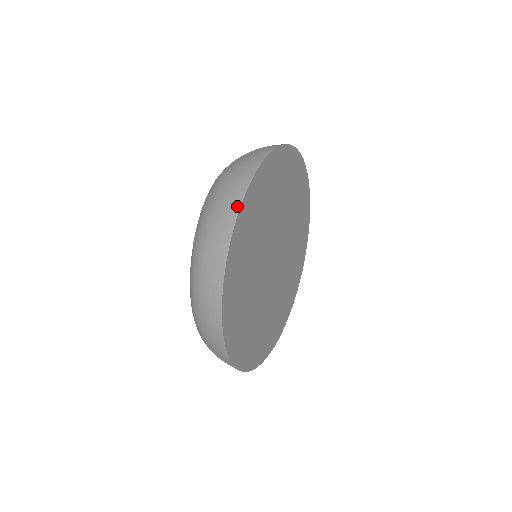
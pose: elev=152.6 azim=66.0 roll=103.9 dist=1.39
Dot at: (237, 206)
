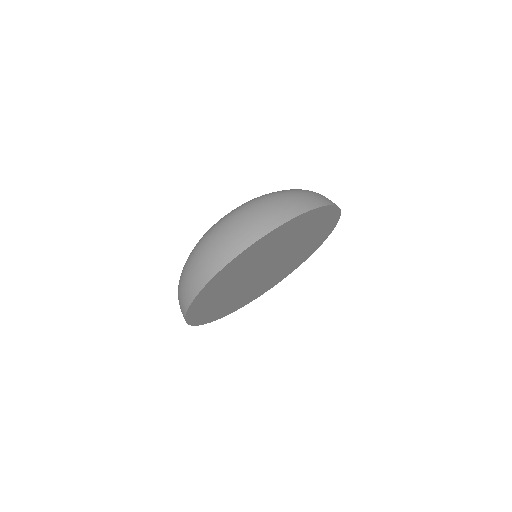
Dot at: (187, 305)
